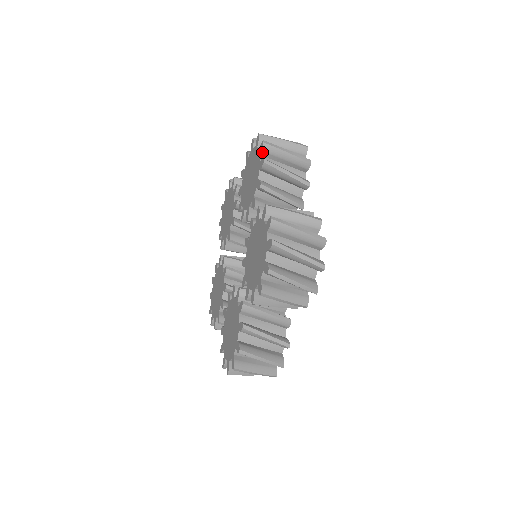
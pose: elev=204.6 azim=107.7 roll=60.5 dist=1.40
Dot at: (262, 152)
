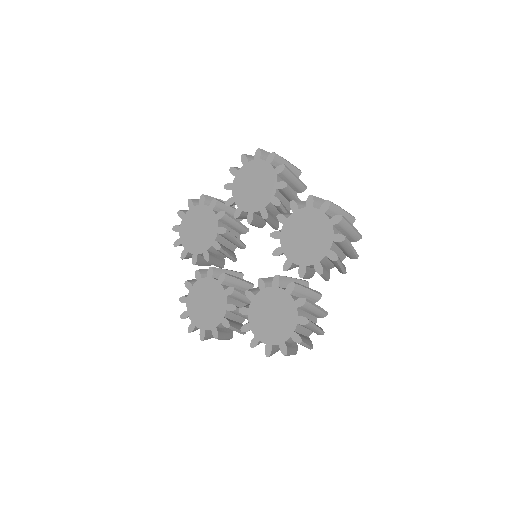
Dot at: (273, 161)
